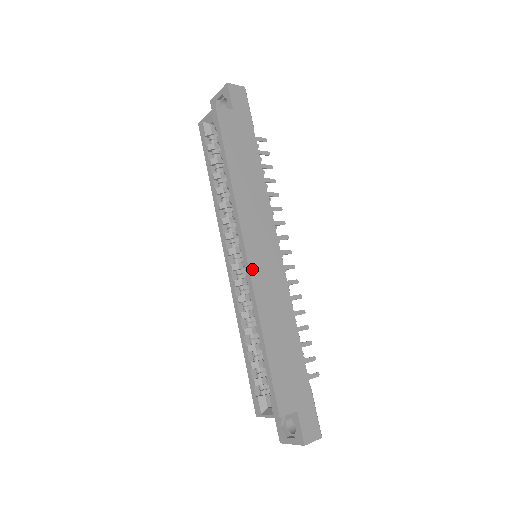
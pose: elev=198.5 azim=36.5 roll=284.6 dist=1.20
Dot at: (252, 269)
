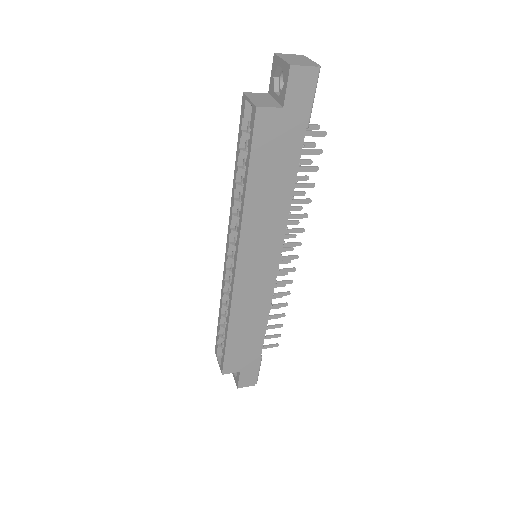
Dot at: (237, 282)
